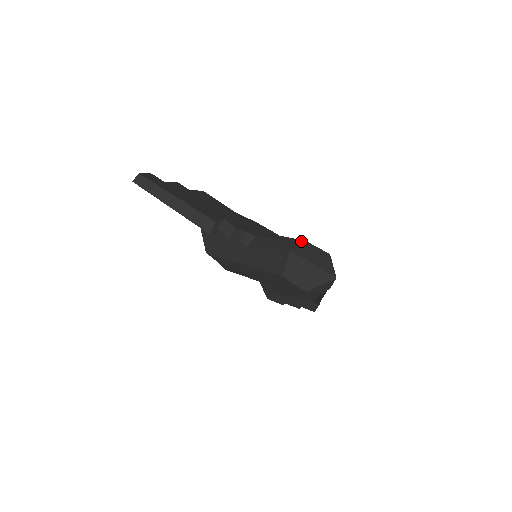
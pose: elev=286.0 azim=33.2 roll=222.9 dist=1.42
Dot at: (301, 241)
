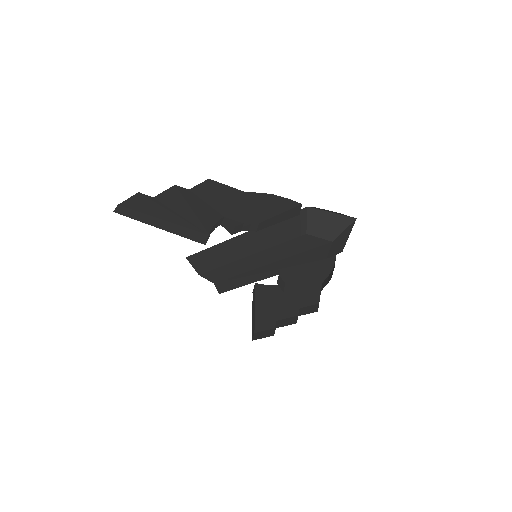
Dot at: occluded
